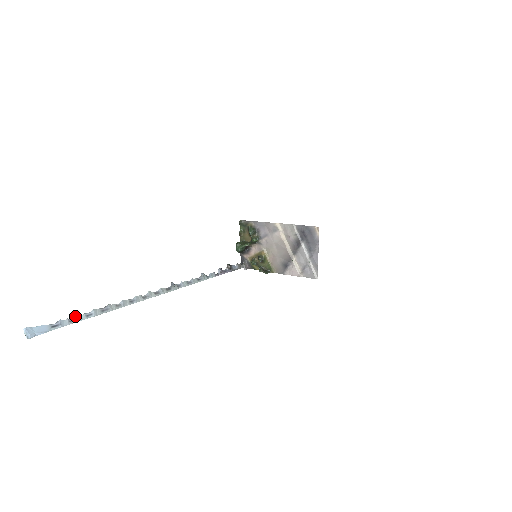
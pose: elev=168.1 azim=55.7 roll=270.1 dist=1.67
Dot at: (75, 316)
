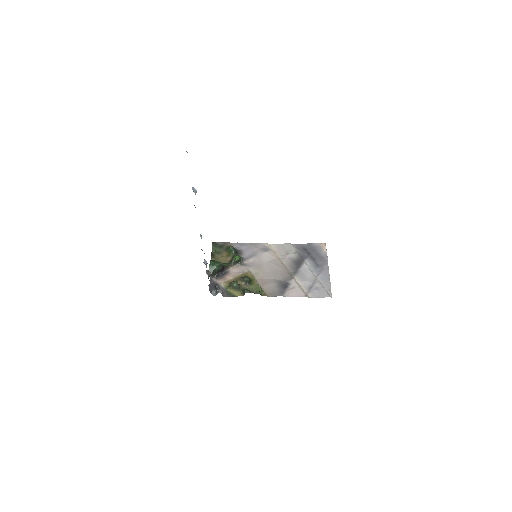
Dot at: occluded
